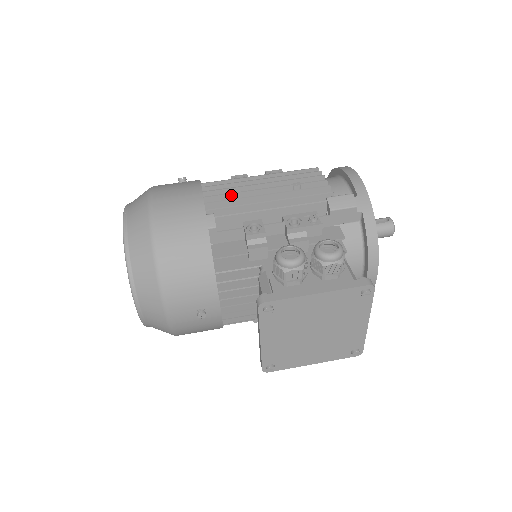
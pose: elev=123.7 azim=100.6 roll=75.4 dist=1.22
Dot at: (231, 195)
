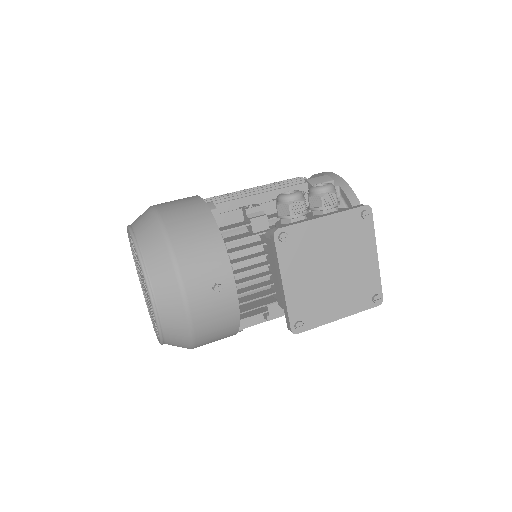
Dot at: (223, 196)
